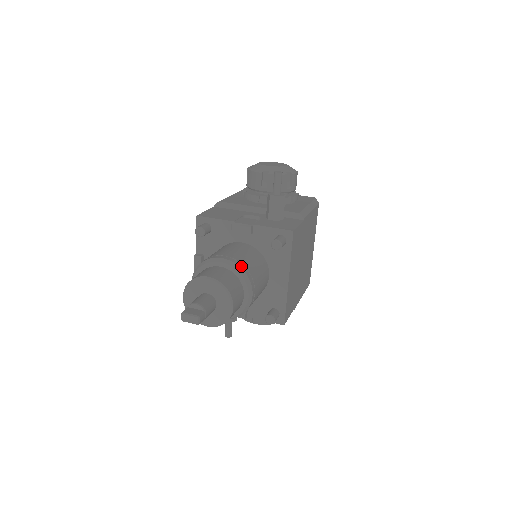
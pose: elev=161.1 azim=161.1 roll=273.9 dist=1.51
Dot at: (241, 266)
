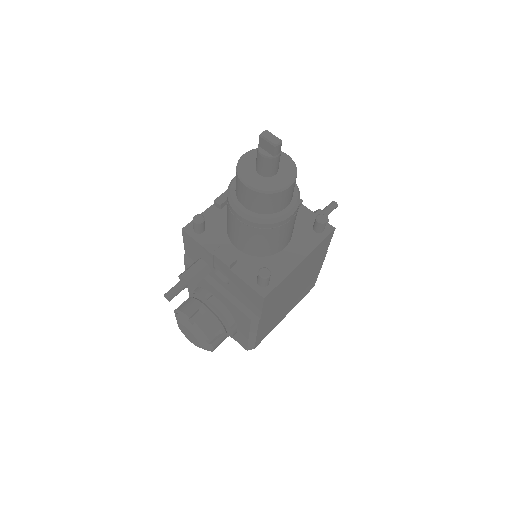
Dot at: occluded
